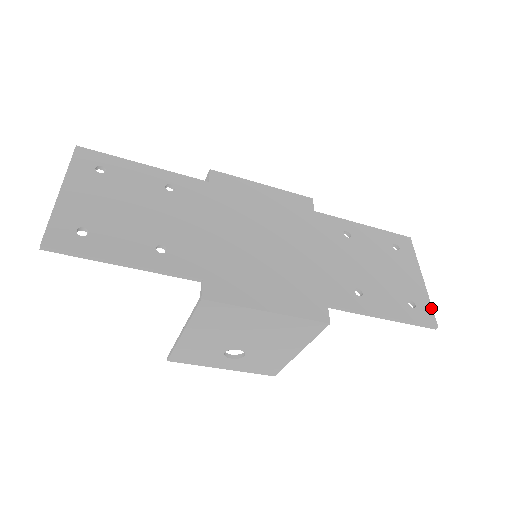
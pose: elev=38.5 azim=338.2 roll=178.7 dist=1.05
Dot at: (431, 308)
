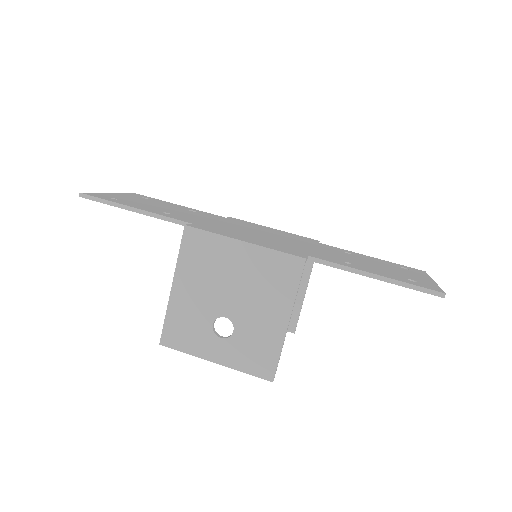
Dot at: (439, 288)
